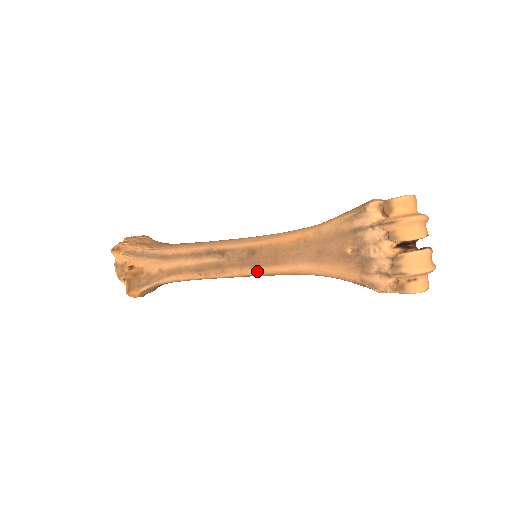
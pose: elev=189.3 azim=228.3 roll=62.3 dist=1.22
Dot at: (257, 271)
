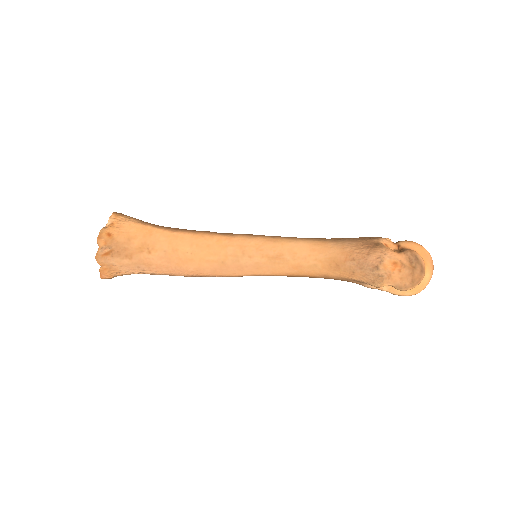
Dot at: occluded
